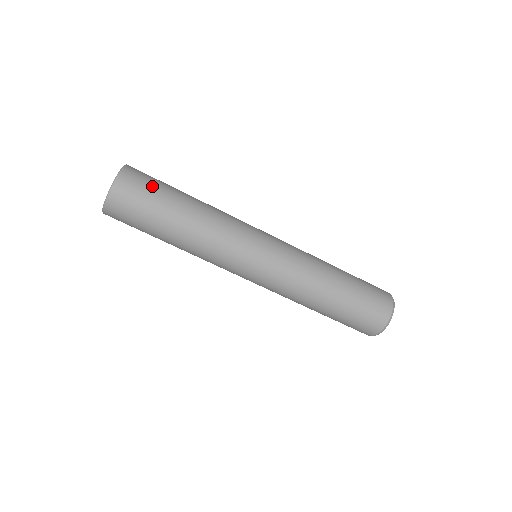
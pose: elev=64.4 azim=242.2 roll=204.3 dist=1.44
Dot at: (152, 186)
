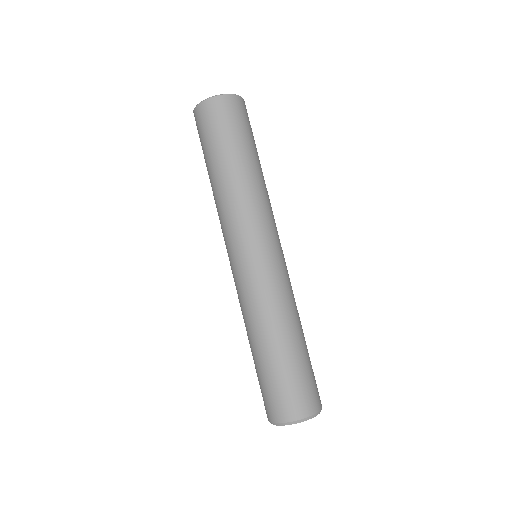
Dot at: (234, 125)
